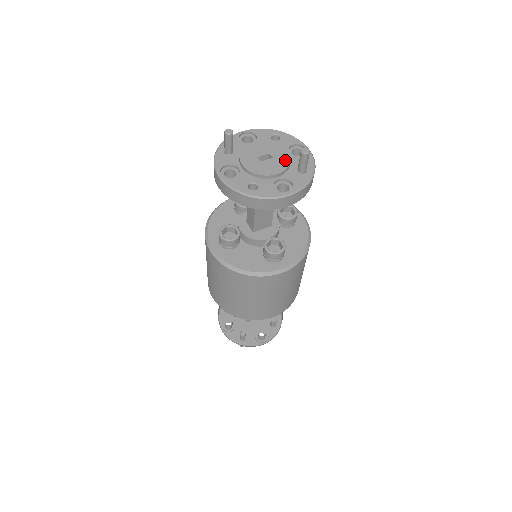
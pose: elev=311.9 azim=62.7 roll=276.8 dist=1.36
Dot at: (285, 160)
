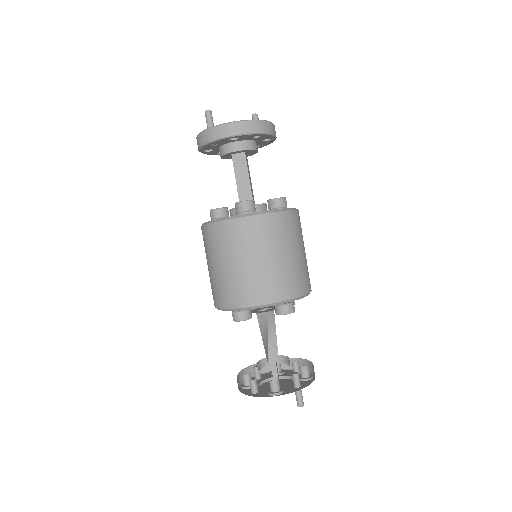
Dot at: occluded
